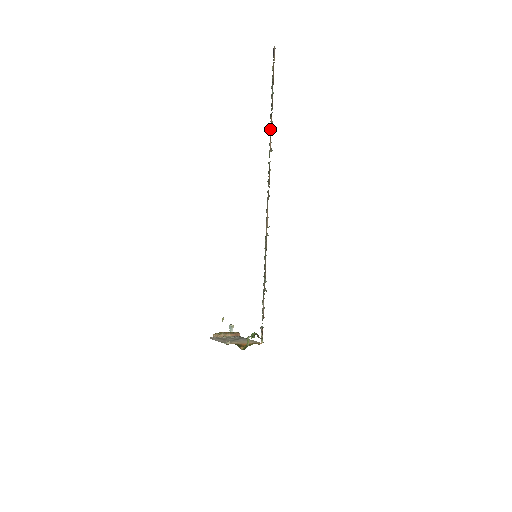
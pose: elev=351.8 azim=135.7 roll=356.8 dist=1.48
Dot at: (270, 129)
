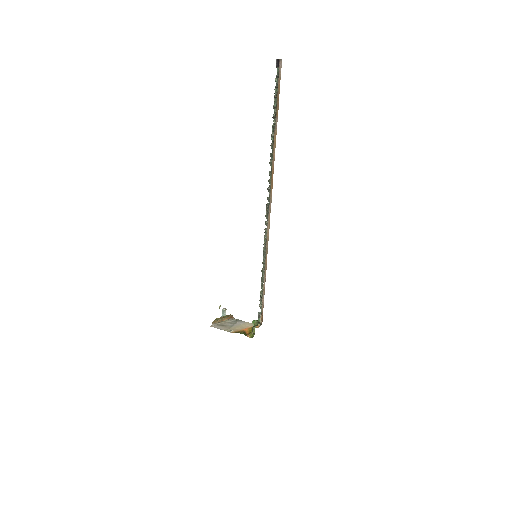
Dot at: (273, 142)
